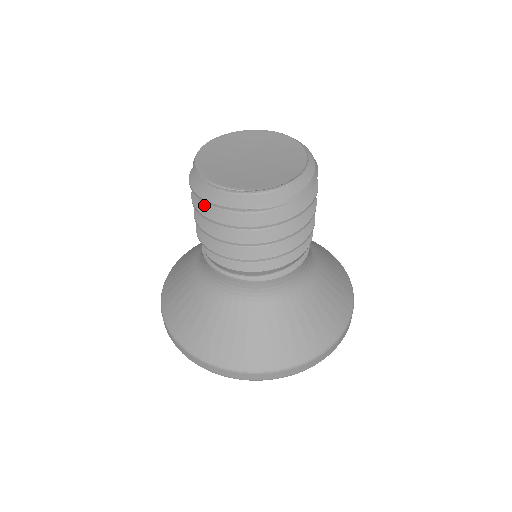
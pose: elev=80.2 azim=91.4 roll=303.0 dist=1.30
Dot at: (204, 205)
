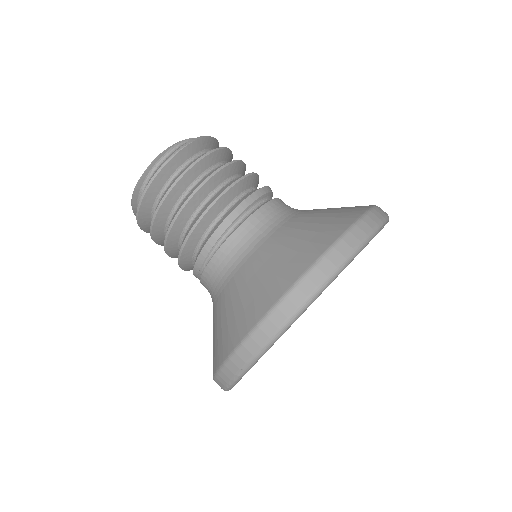
Dot at: occluded
